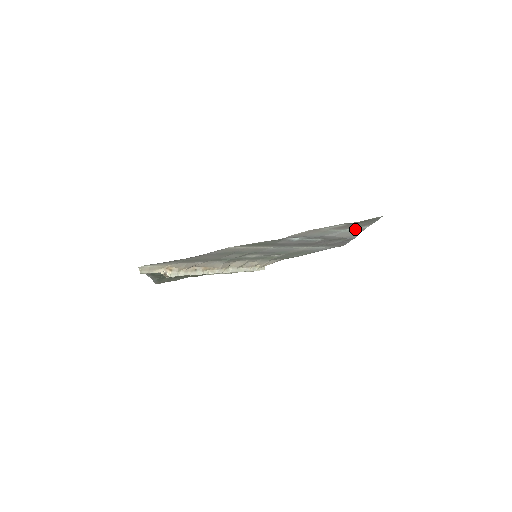
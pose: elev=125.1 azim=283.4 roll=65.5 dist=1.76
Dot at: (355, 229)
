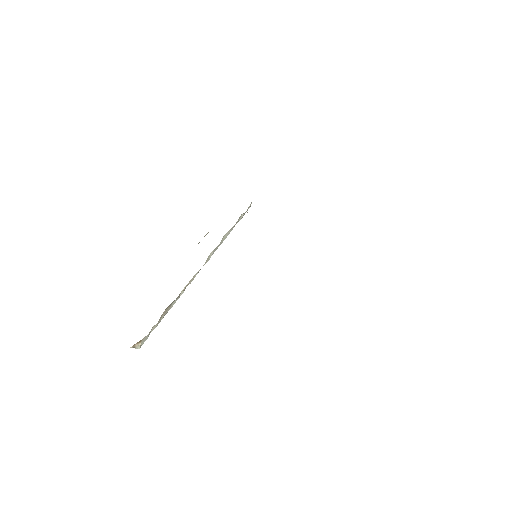
Dot at: occluded
